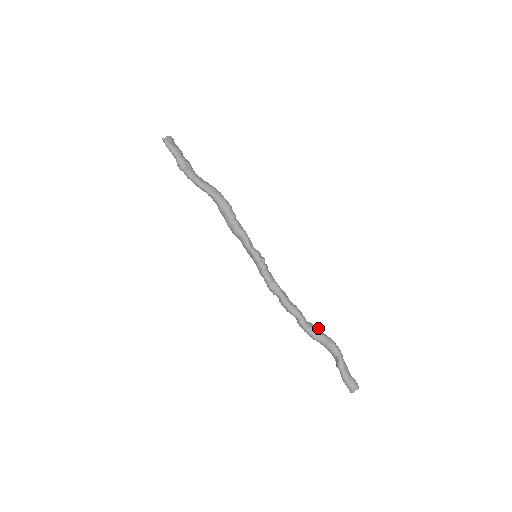
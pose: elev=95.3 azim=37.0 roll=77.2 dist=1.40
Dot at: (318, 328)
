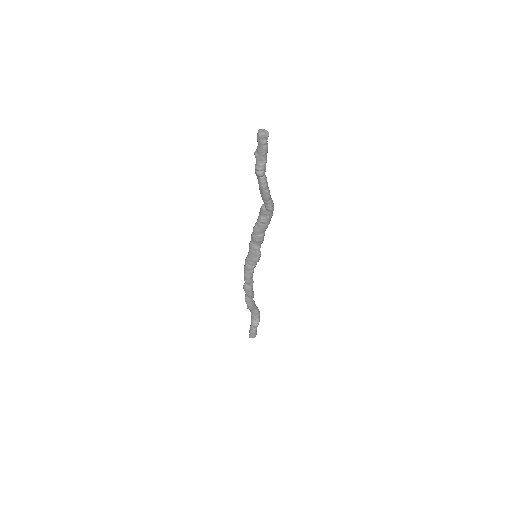
Dot at: (254, 301)
